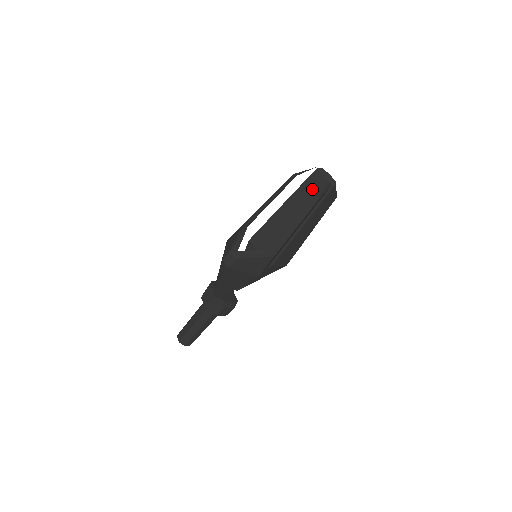
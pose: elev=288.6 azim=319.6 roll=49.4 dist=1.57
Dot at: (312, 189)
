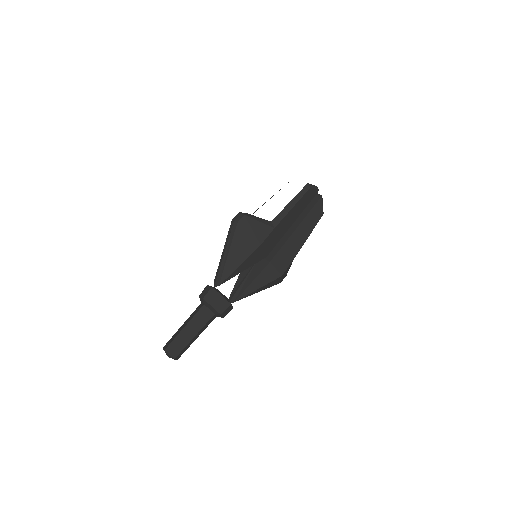
Dot at: occluded
